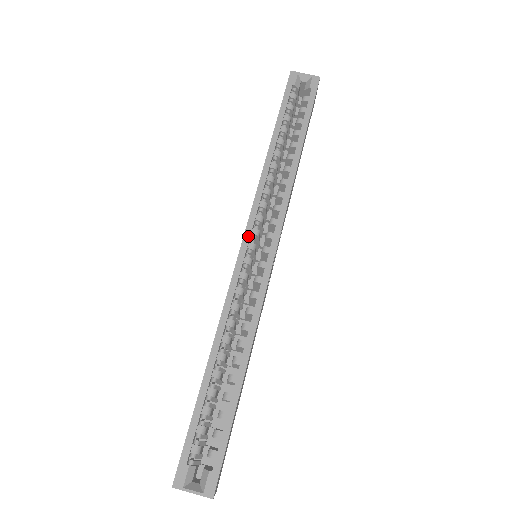
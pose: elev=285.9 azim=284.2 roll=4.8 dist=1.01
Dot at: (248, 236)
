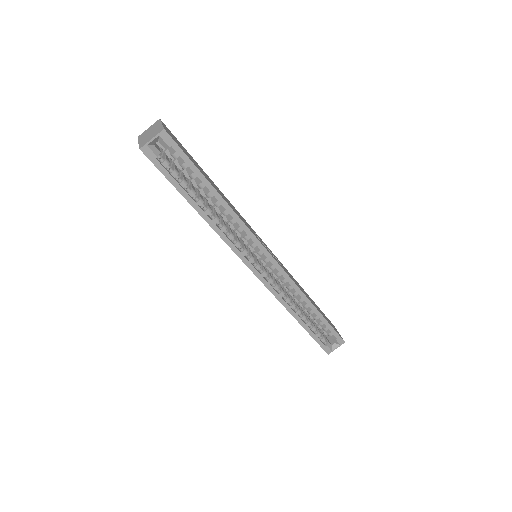
Dot at: (252, 267)
